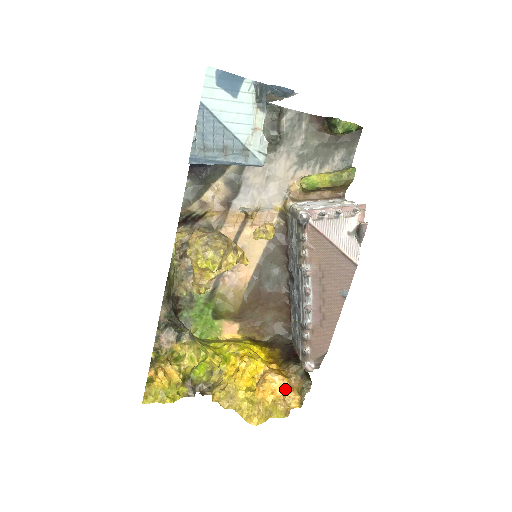
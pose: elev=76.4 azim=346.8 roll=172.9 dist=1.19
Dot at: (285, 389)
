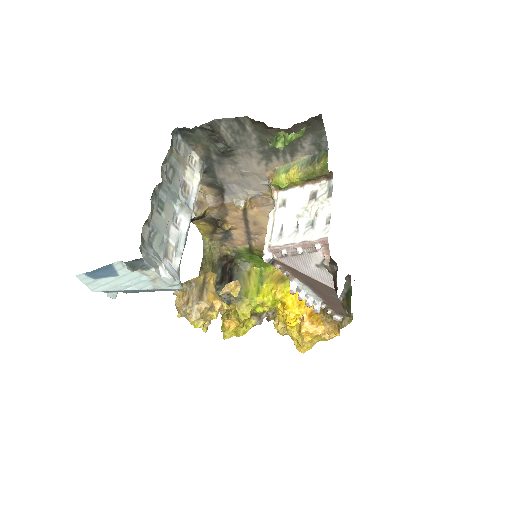
Dot at: (320, 333)
